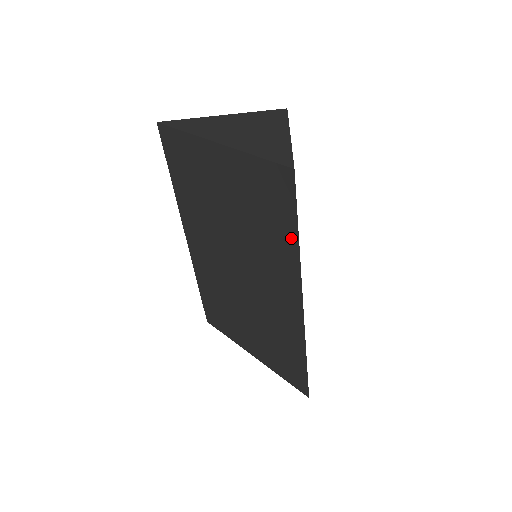
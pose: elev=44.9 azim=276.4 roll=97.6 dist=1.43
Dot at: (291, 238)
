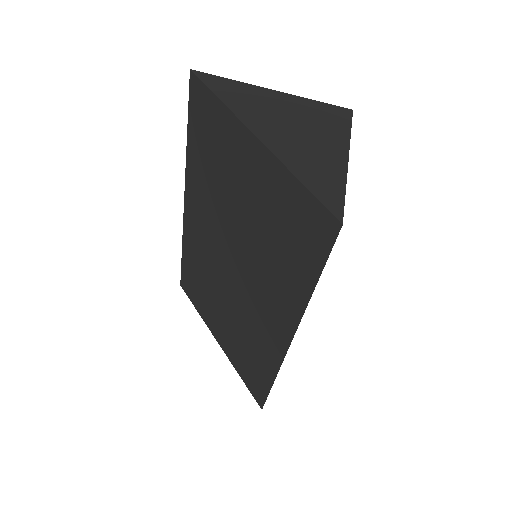
Dot at: (306, 282)
